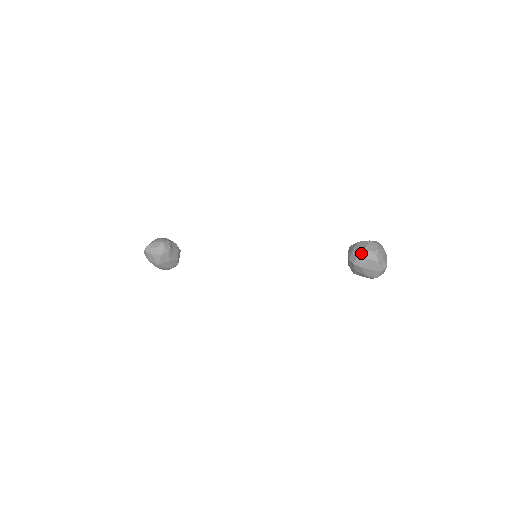
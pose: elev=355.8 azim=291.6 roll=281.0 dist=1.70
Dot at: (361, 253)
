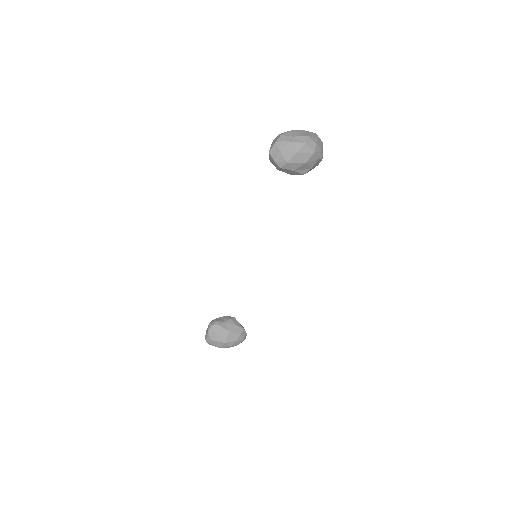
Dot at: (271, 154)
